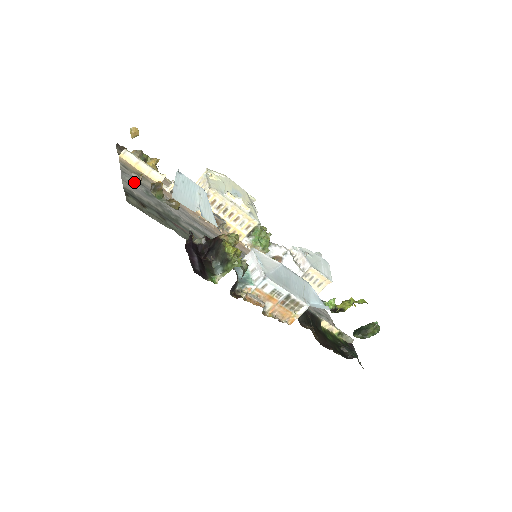
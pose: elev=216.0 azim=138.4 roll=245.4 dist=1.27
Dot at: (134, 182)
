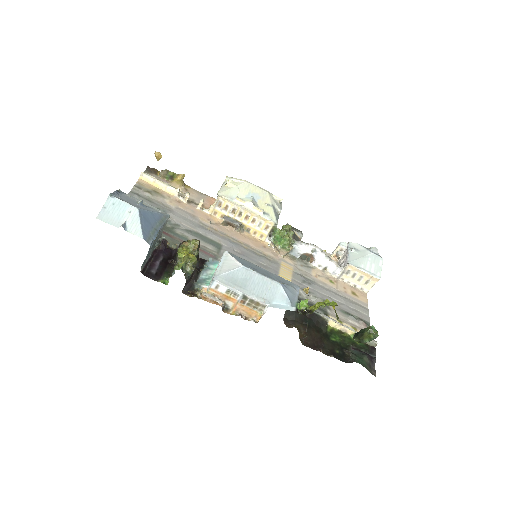
Dot at: occluded
